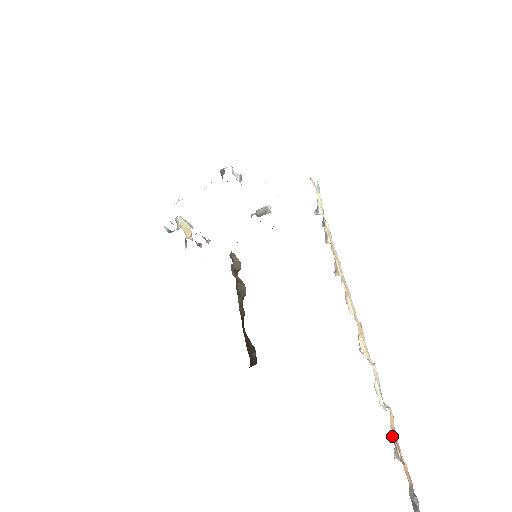
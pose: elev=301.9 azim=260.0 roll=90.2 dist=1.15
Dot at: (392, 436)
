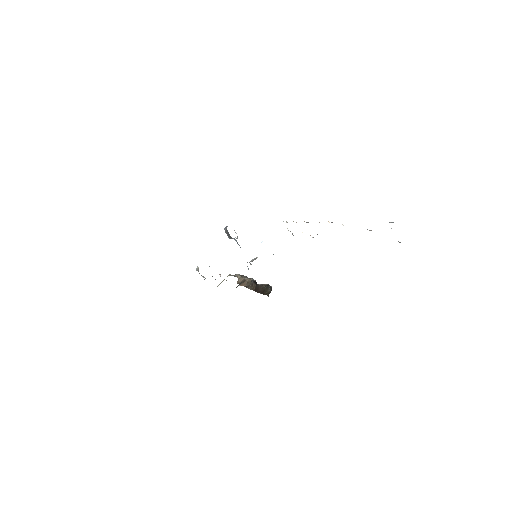
Dot at: occluded
